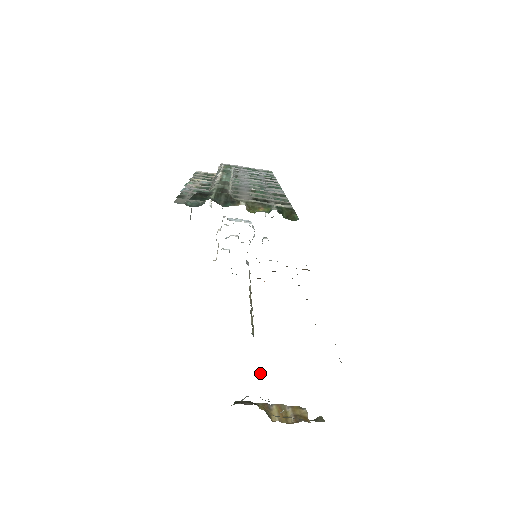
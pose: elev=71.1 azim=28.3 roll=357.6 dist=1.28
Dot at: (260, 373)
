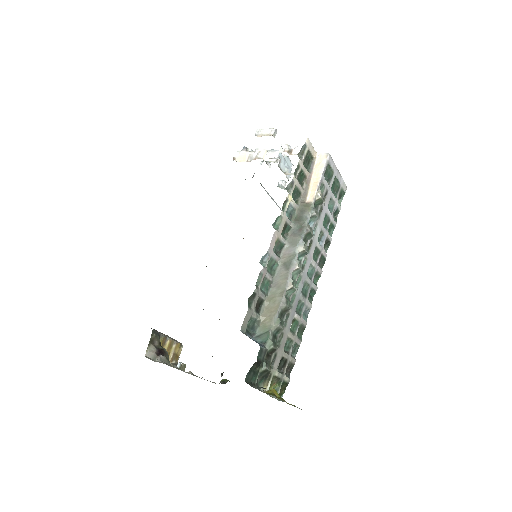
Dot at: (179, 365)
